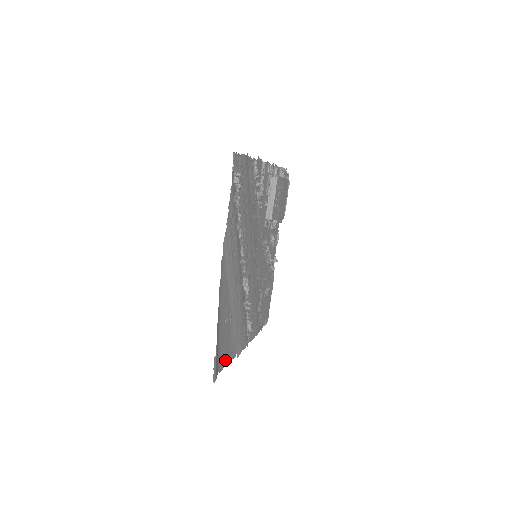
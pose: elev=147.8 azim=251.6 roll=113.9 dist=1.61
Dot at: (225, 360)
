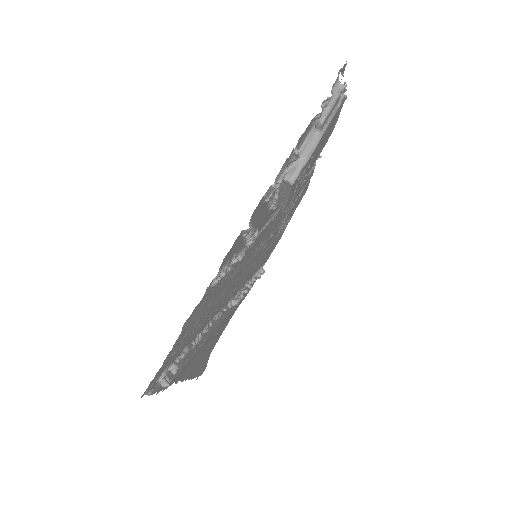
Dot at: (220, 335)
